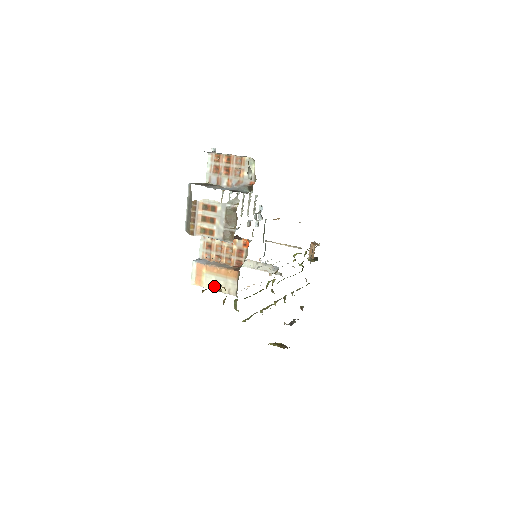
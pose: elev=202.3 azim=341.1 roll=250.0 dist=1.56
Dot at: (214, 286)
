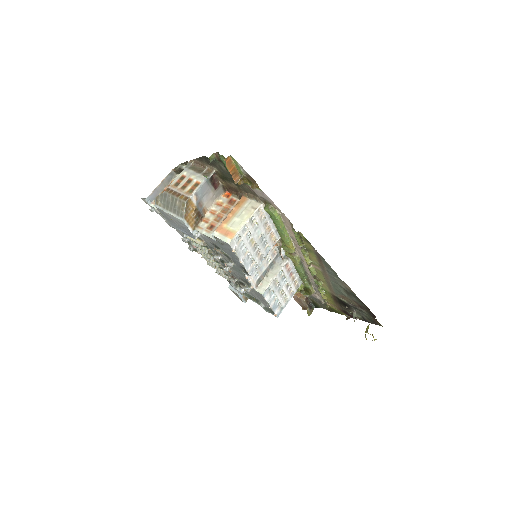
Dot at: (233, 177)
